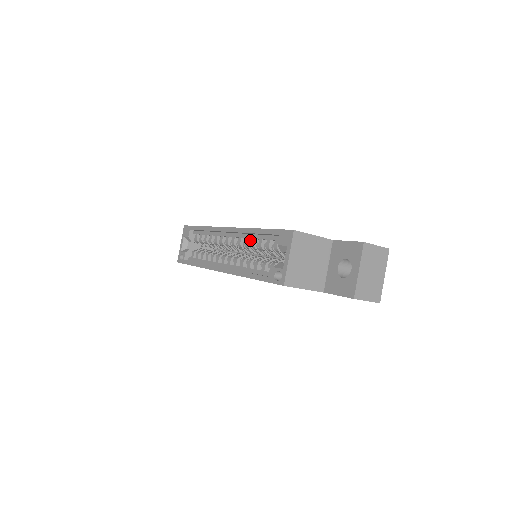
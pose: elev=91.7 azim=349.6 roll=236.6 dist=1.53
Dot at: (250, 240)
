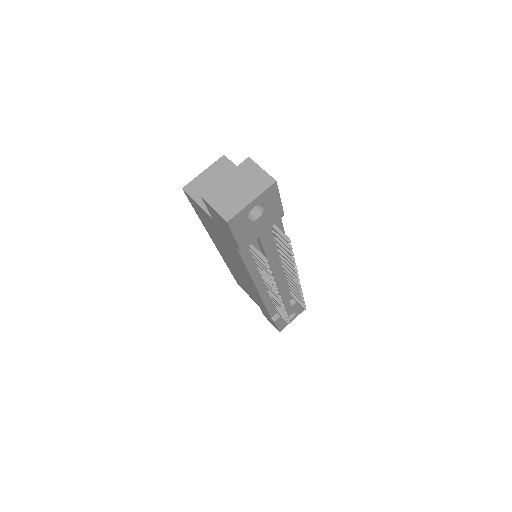
Dot at: occluded
